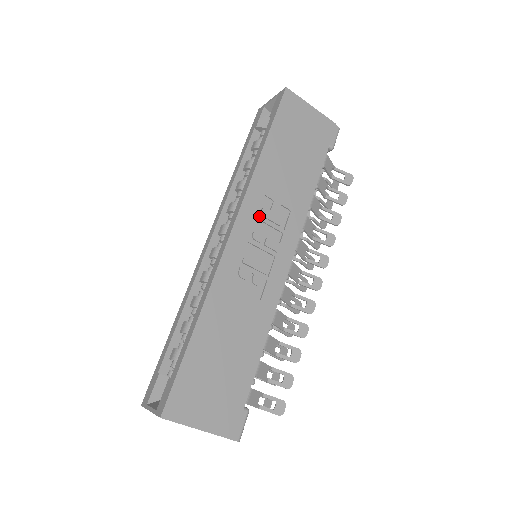
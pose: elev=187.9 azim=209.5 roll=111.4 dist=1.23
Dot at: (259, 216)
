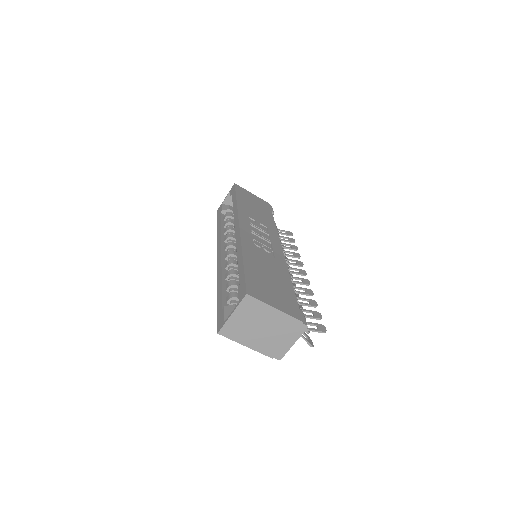
Dot at: (251, 224)
